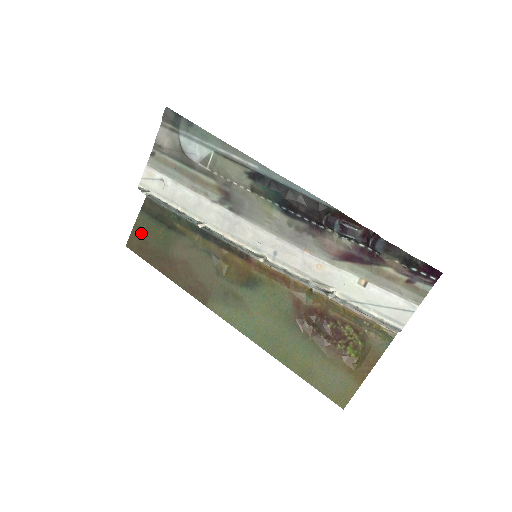
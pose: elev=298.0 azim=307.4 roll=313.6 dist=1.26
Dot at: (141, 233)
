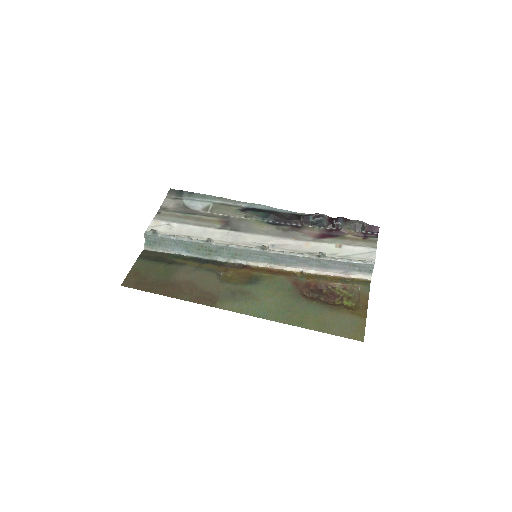
Dot at: (139, 273)
